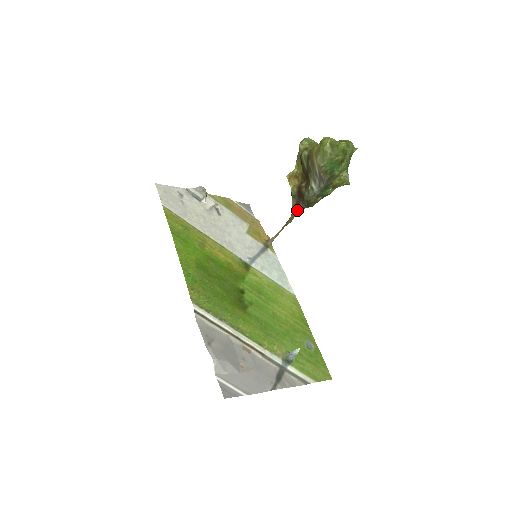
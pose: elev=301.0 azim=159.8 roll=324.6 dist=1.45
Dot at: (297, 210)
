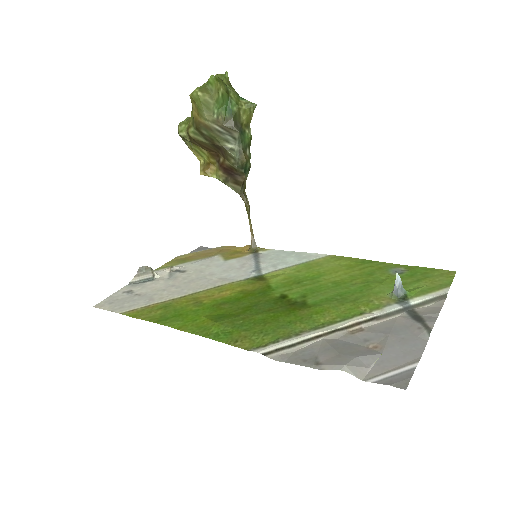
Dot at: (242, 189)
